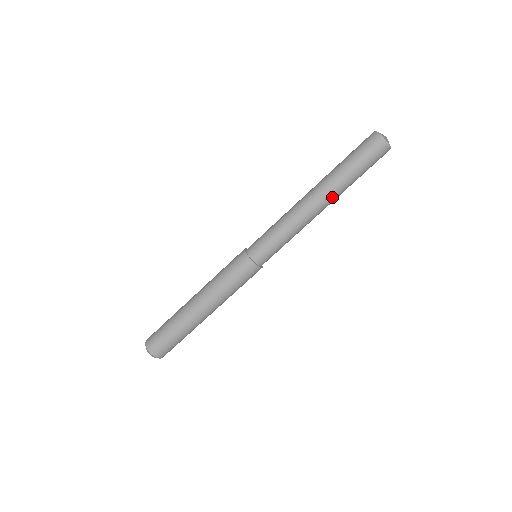
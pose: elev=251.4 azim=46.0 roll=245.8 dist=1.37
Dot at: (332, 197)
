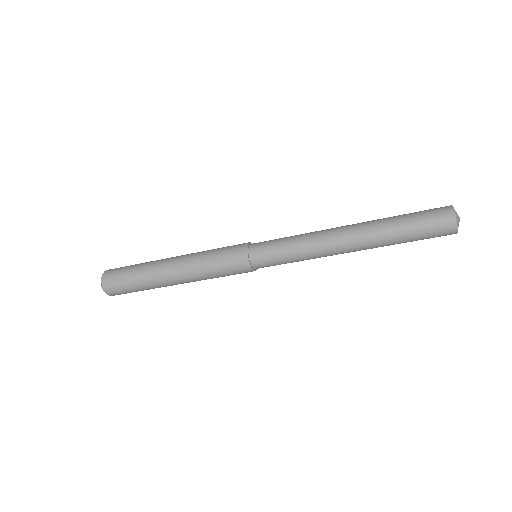
Dot at: occluded
